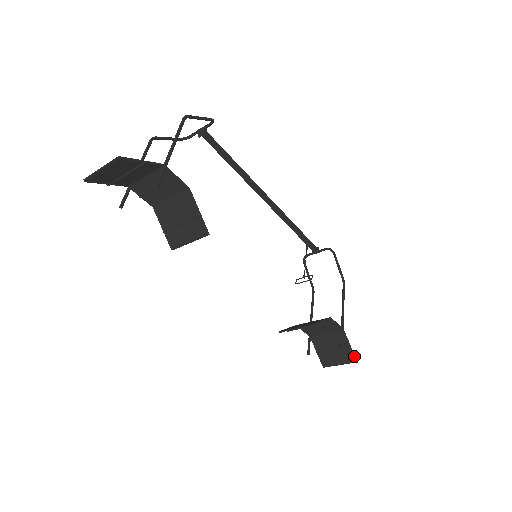
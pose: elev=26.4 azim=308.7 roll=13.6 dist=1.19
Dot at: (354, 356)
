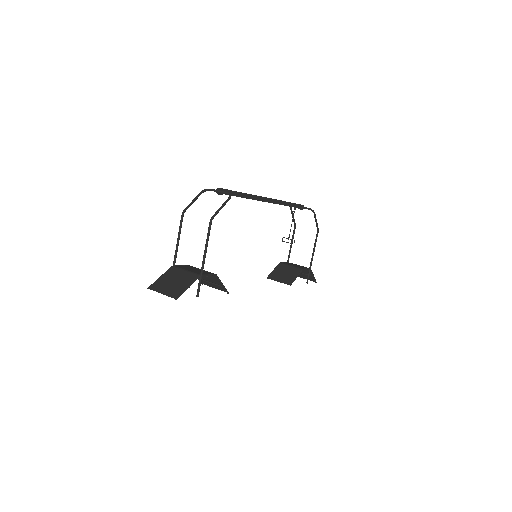
Dot at: (315, 280)
